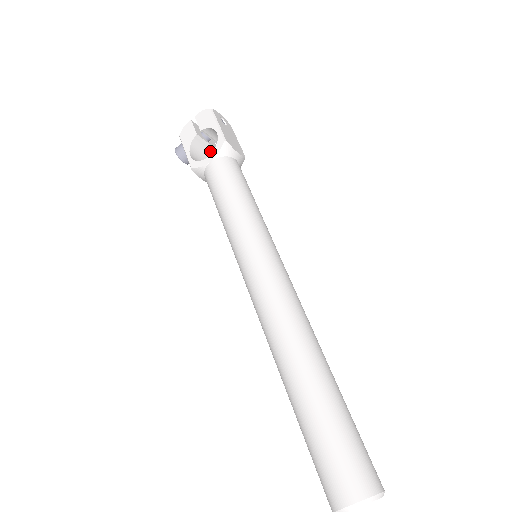
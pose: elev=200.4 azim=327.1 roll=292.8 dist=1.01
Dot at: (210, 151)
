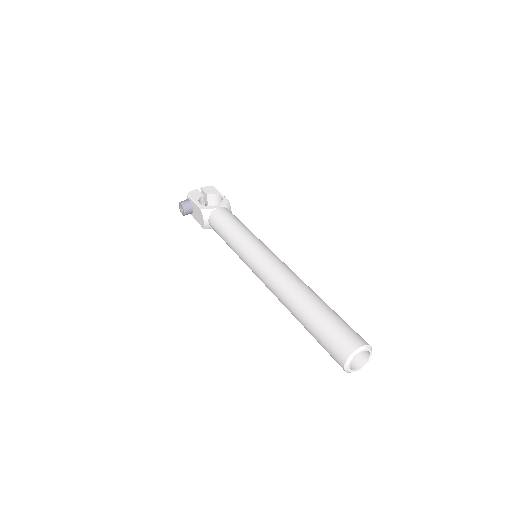
Dot at: occluded
